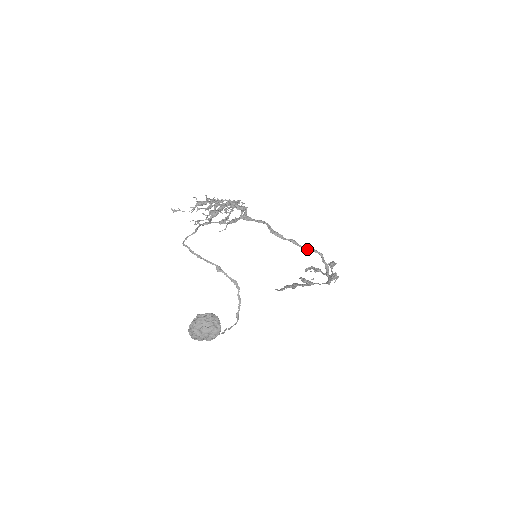
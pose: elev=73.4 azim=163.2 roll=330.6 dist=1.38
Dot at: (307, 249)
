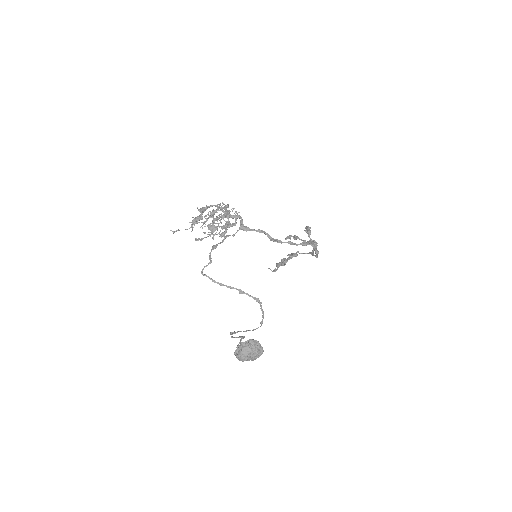
Dot at: occluded
